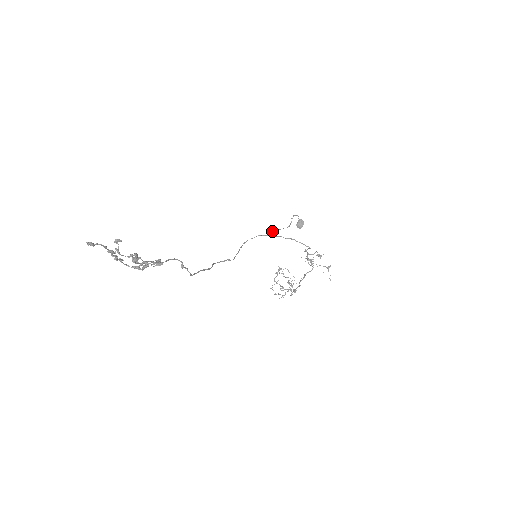
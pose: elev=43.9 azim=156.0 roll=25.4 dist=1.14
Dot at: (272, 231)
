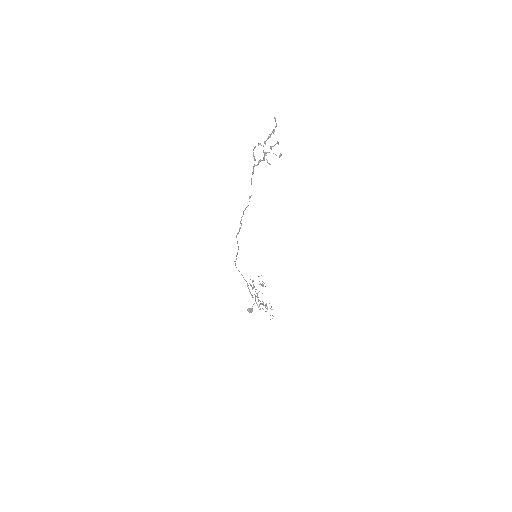
Dot at: (247, 283)
